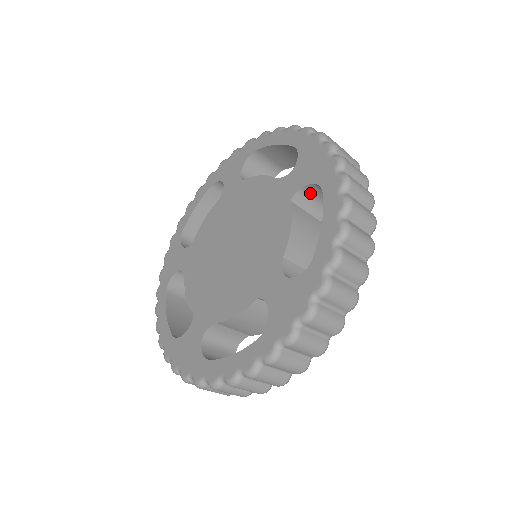
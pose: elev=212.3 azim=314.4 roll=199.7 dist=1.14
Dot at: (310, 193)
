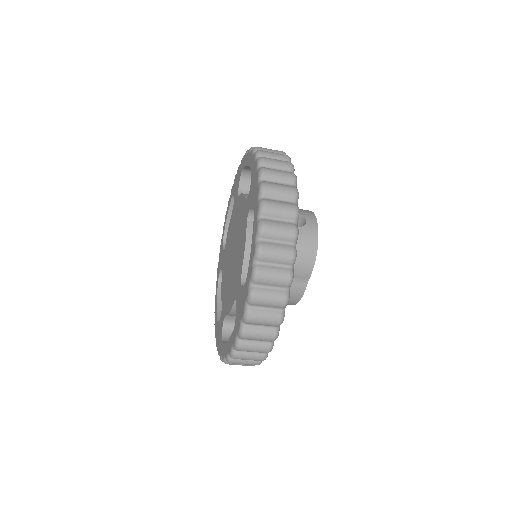
Dot at: occluded
